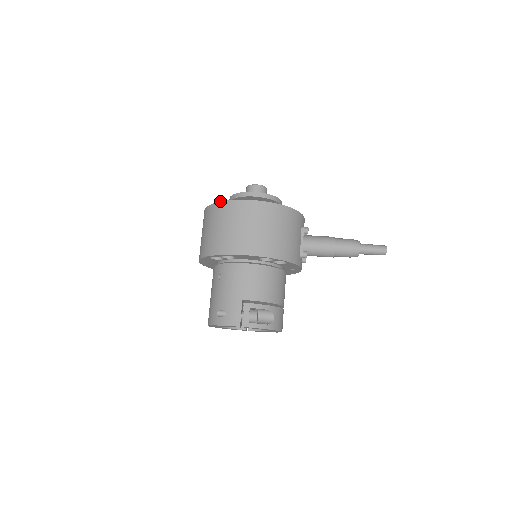
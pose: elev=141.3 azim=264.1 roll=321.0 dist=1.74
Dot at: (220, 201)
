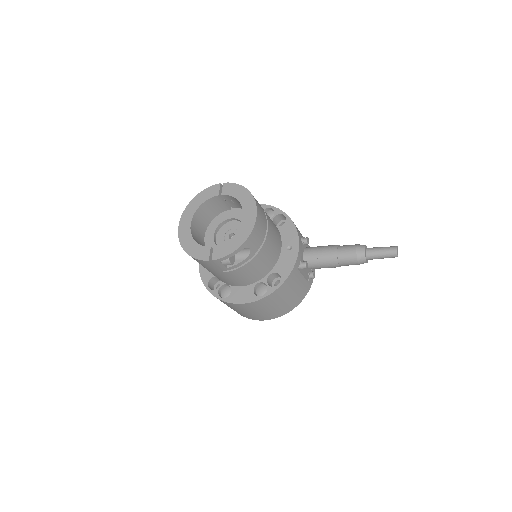
Dot at: occluded
